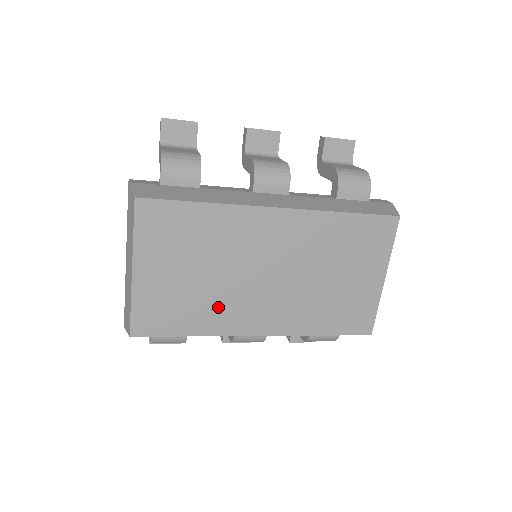
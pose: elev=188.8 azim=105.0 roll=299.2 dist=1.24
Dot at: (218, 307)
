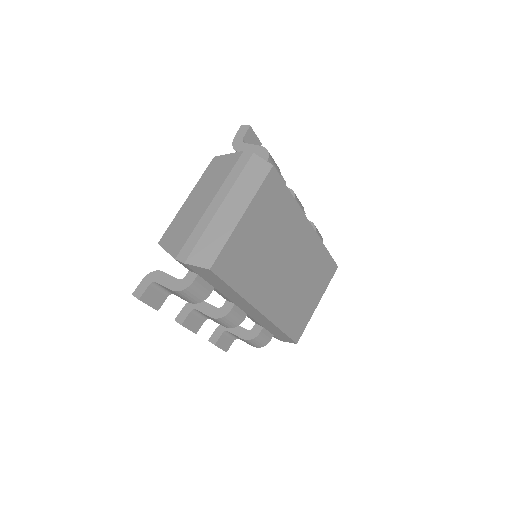
Dot at: (258, 276)
